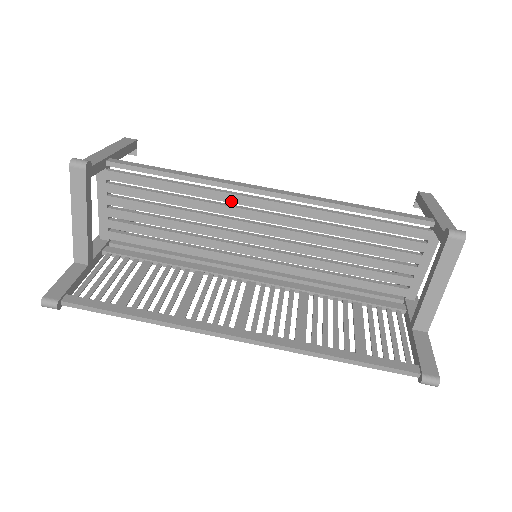
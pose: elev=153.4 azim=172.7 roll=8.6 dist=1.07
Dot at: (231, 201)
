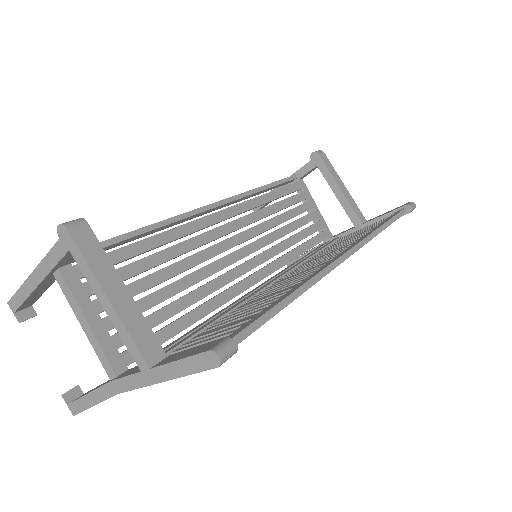
Dot at: (199, 228)
